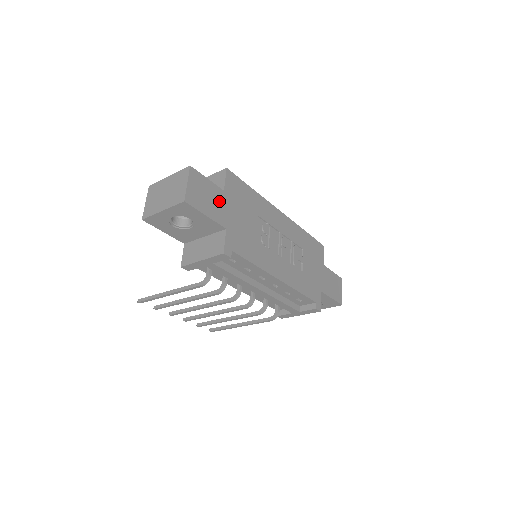
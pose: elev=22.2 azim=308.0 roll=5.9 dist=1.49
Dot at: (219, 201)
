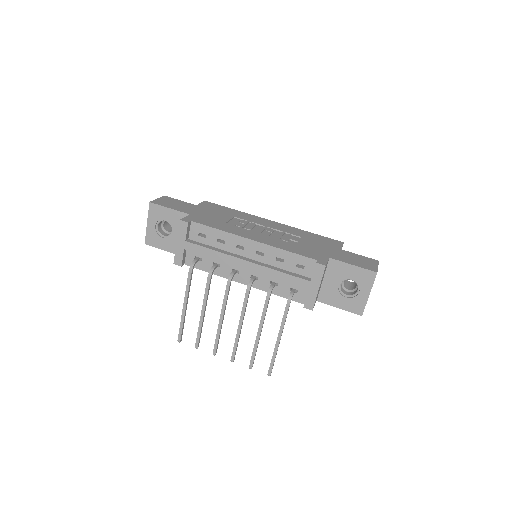
Dot at: (188, 207)
